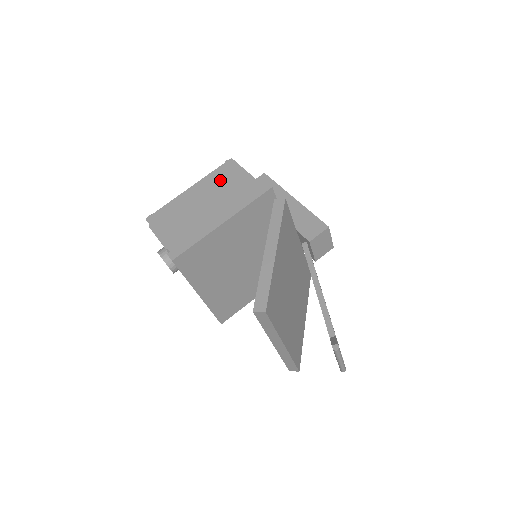
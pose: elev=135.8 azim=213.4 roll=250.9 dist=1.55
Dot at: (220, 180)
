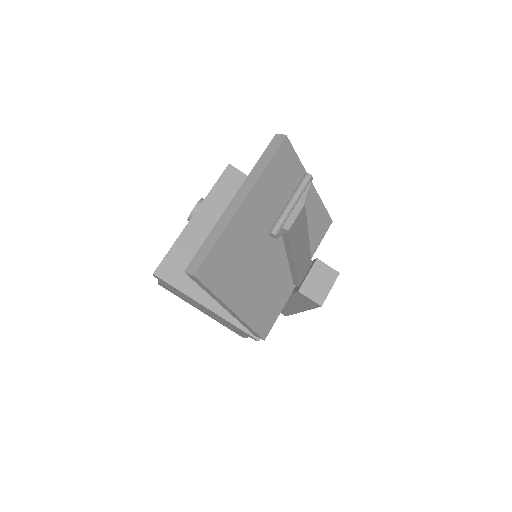
Dot at: occluded
